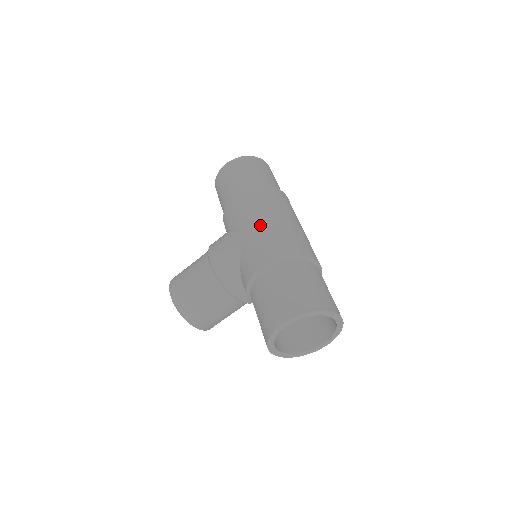
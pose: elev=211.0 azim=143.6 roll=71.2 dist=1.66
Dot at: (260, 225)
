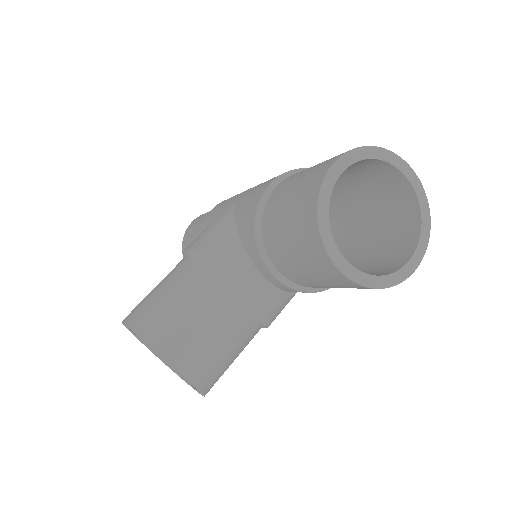
Dot at: occluded
